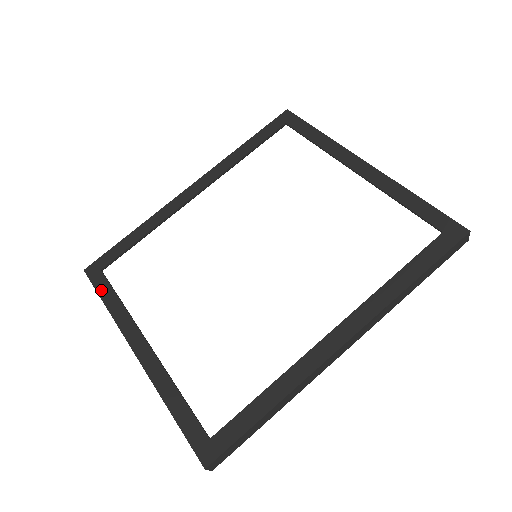
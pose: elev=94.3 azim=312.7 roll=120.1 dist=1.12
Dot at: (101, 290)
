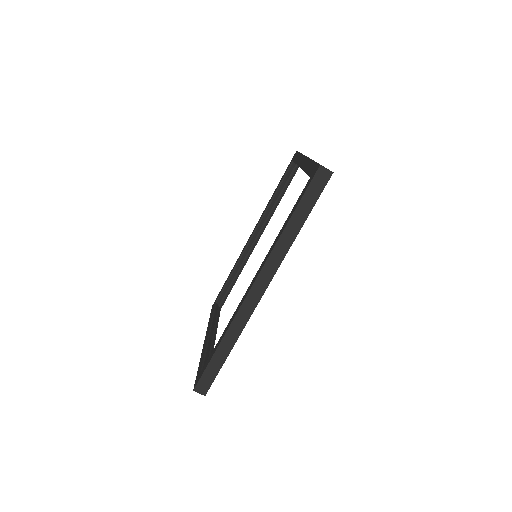
Dot at: (211, 313)
